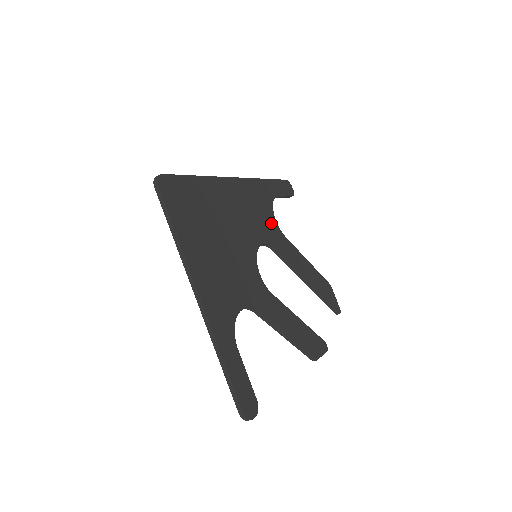
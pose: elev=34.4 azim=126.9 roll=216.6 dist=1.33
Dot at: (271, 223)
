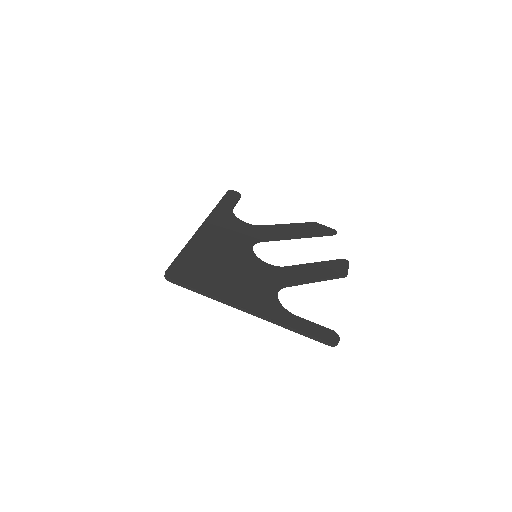
Dot at: (245, 228)
